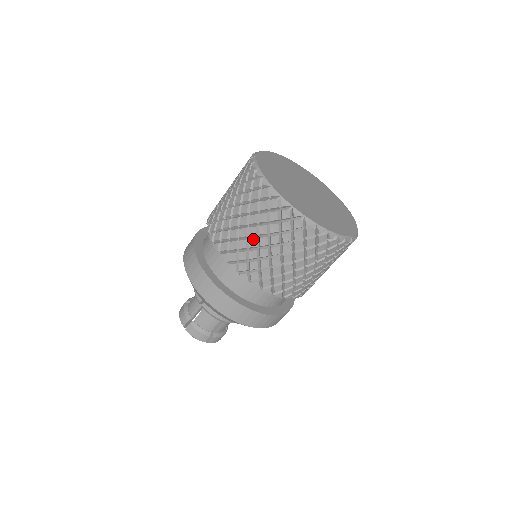
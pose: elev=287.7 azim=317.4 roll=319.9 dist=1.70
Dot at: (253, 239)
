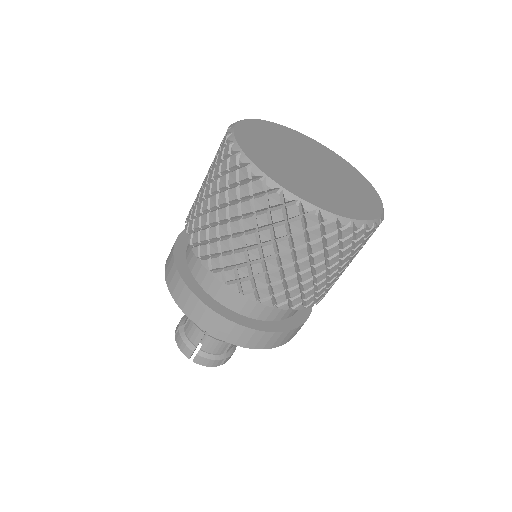
Dot at: (271, 260)
